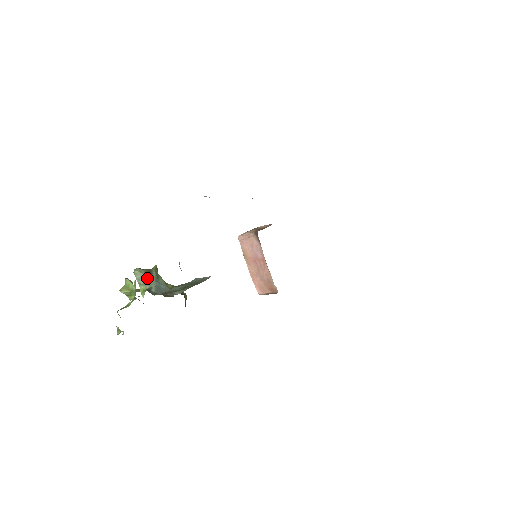
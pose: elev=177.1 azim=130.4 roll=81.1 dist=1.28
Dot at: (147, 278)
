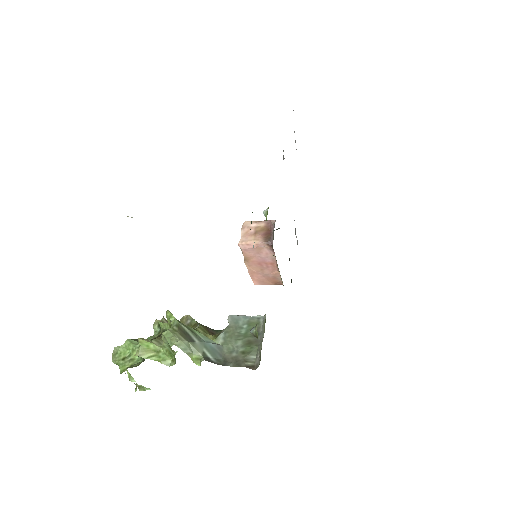
Dot at: (191, 343)
